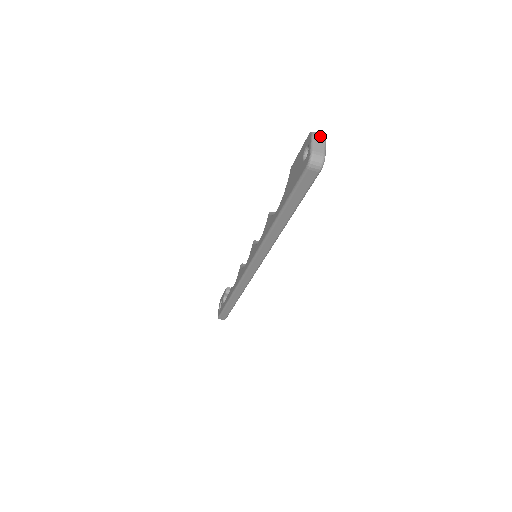
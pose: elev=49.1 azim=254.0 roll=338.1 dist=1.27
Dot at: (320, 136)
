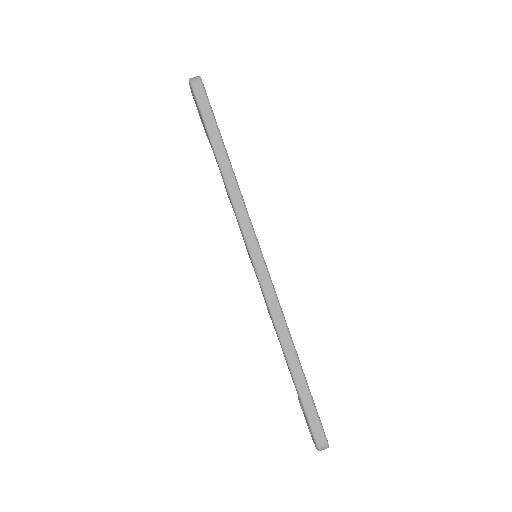
Dot at: occluded
